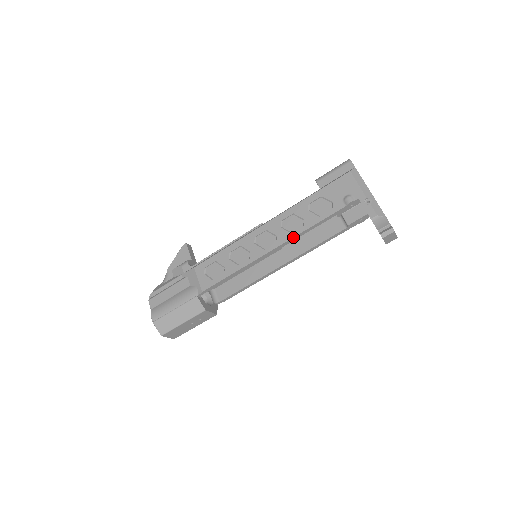
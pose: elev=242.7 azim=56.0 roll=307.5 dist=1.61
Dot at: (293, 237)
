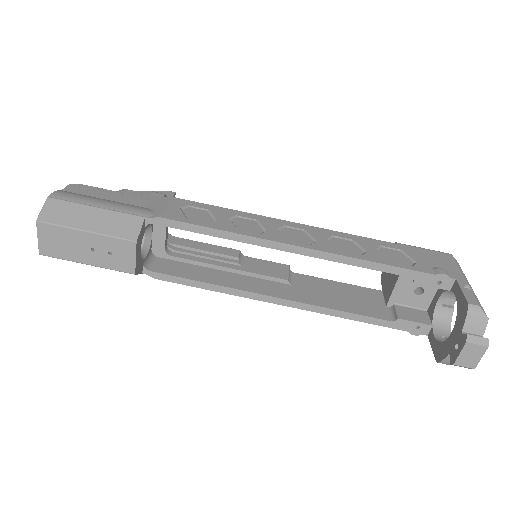
Dot at: (340, 254)
